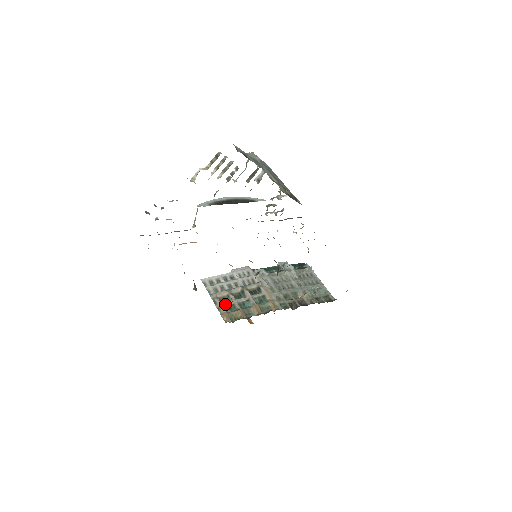
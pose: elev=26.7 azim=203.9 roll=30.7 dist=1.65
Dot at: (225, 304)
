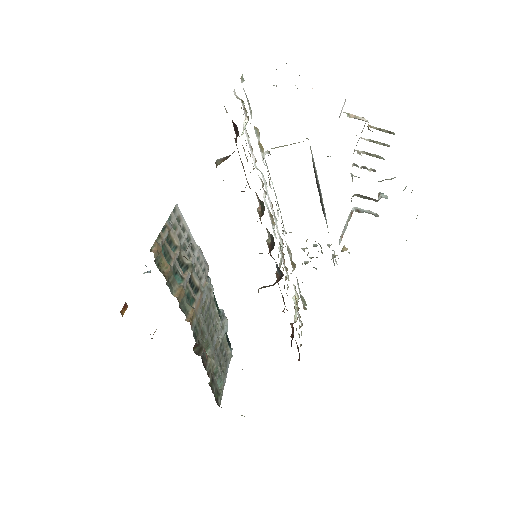
Dot at: (167, 245)
